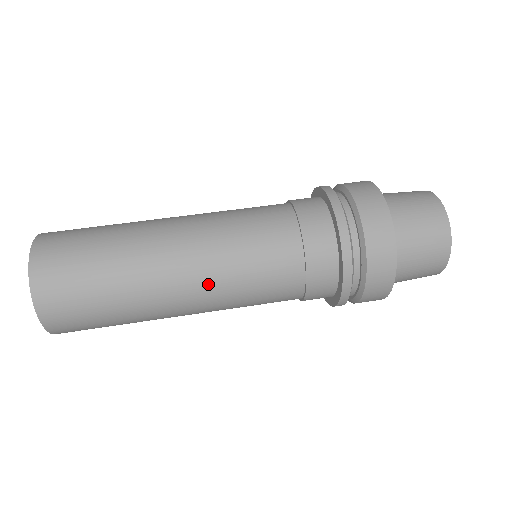
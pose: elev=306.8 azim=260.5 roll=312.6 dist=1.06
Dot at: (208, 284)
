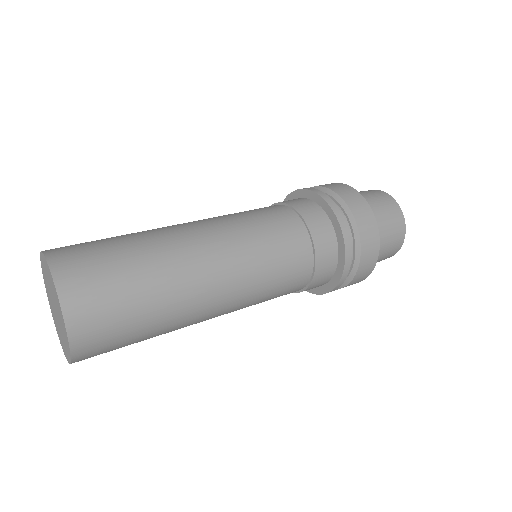
Dot at: (233, 255)
